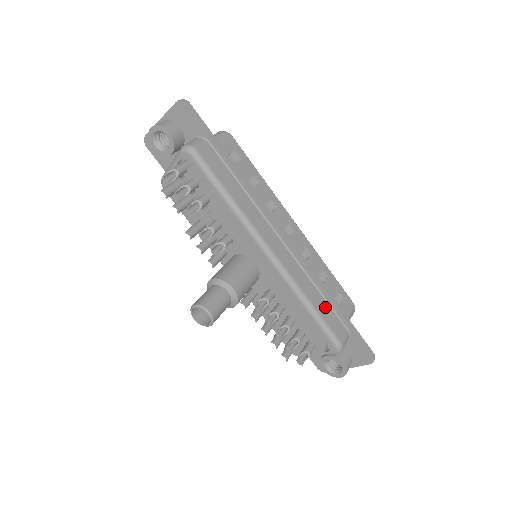
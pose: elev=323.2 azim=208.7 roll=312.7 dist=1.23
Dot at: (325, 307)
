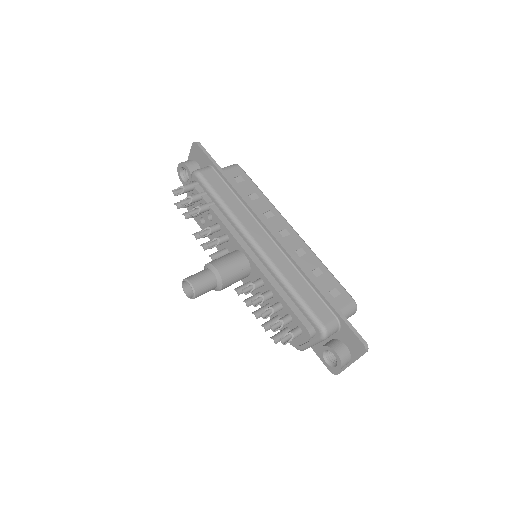
Dot at: (310, 294)
